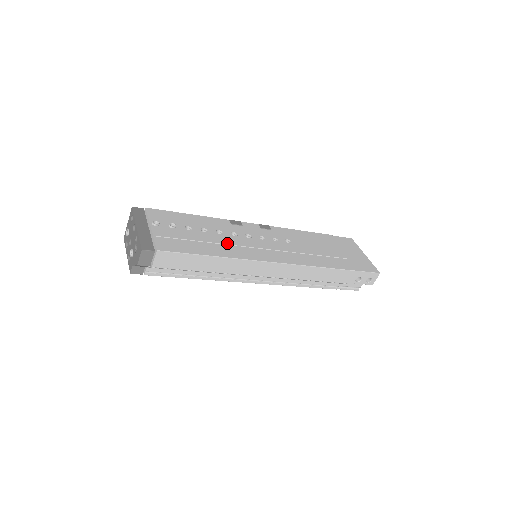
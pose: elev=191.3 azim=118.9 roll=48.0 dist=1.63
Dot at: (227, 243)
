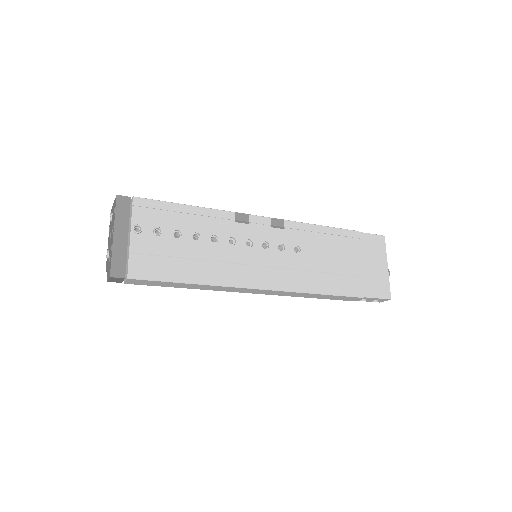
Dot at: (217, 259)
